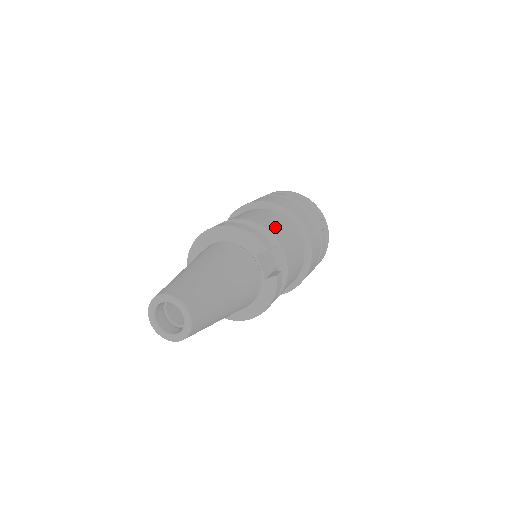
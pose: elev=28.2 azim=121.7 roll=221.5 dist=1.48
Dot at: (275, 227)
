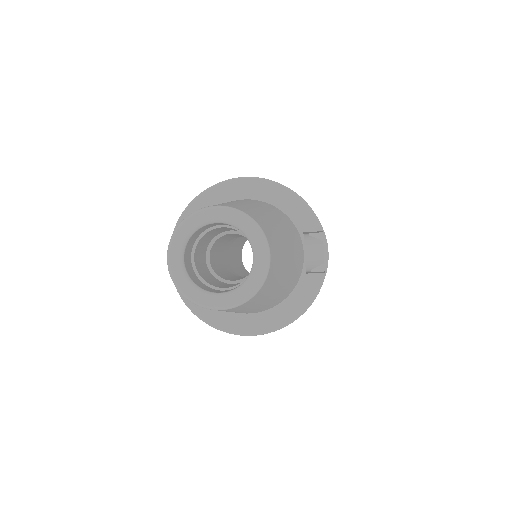
Dot at: occluded
